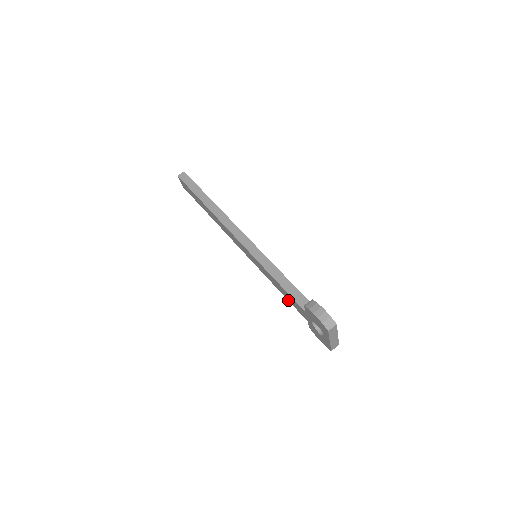
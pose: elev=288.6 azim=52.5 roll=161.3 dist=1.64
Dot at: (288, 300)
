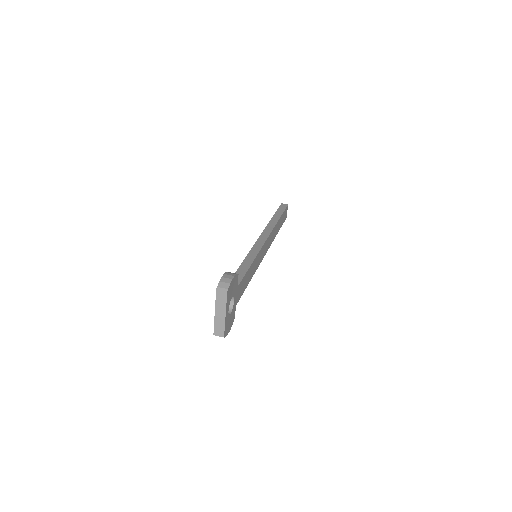
Dot at: occluded
